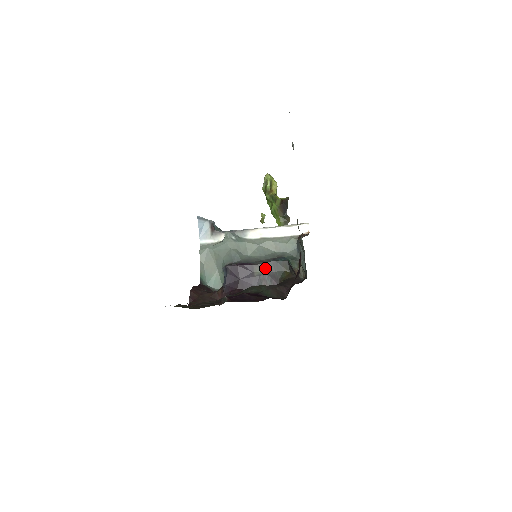
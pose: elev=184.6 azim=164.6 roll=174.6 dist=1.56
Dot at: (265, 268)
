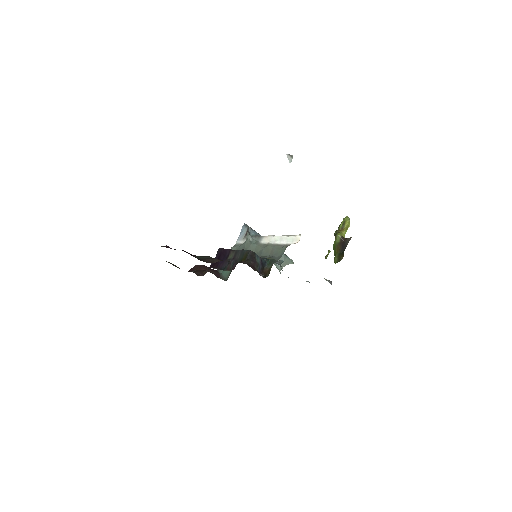
Dot at: (235, 254)
